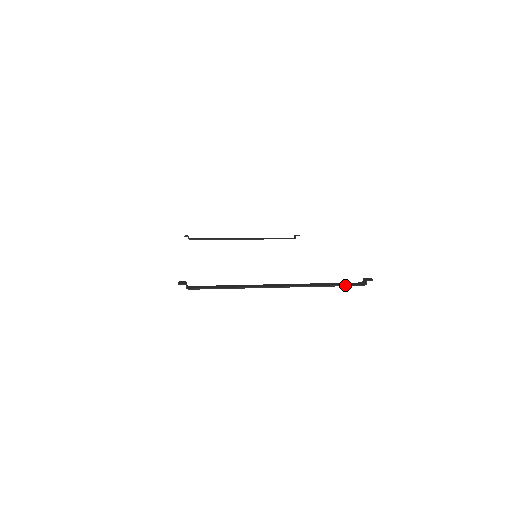
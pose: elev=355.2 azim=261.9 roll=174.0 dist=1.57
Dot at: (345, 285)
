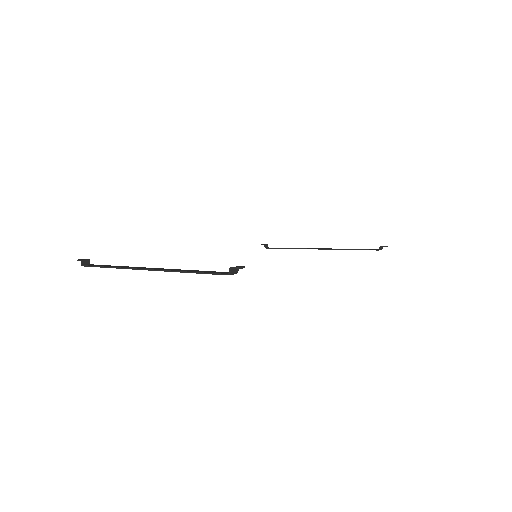
Dot at: (206, 272)
